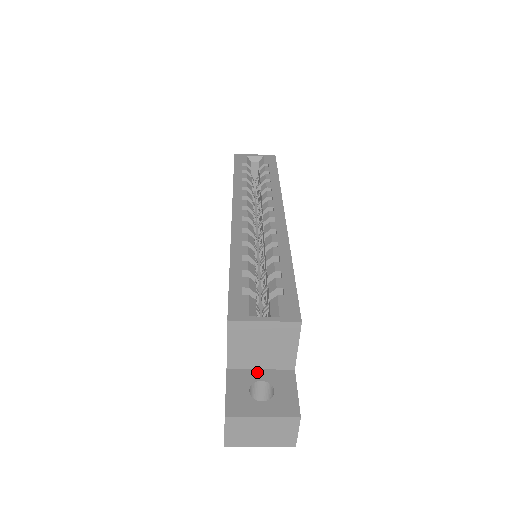
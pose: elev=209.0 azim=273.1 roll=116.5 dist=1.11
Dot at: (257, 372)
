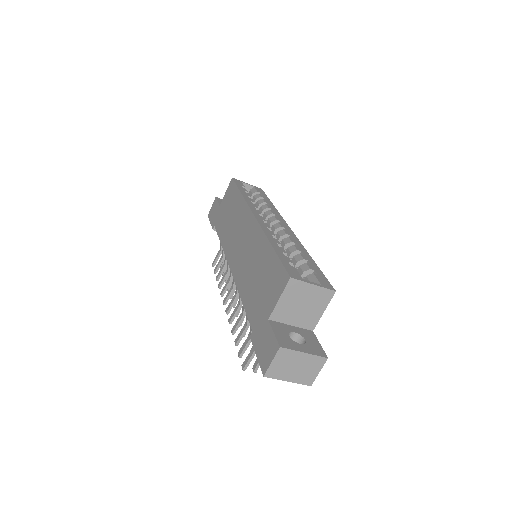
Dot at: (290, 326)
